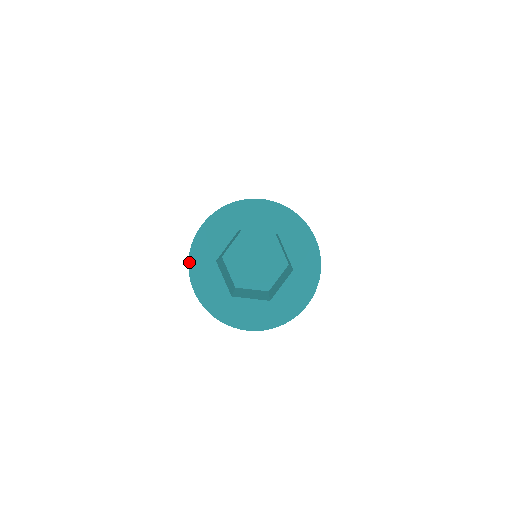
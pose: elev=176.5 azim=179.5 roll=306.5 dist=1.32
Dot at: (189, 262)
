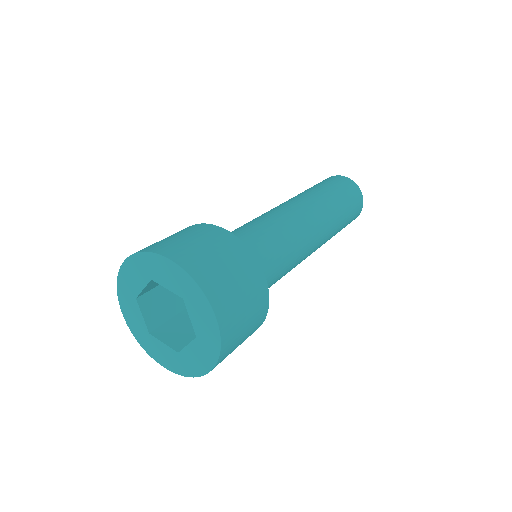
Dot at: (142, 347)
